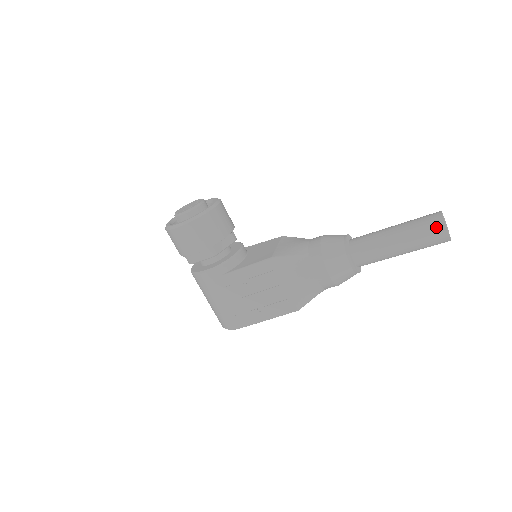
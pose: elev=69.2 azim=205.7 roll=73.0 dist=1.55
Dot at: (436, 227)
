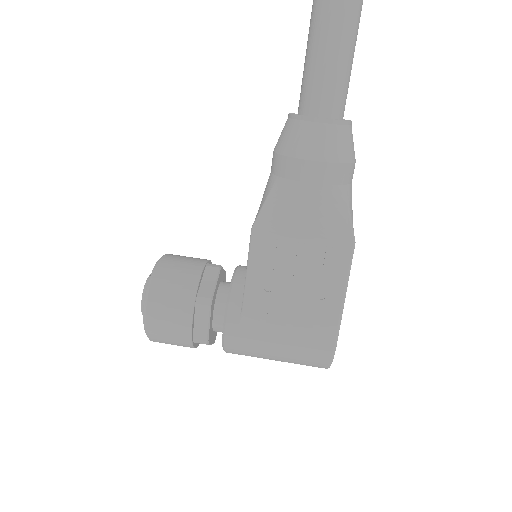
Dot at: out of frame
